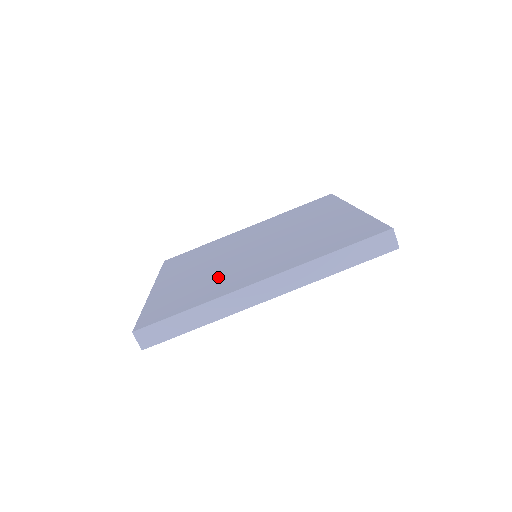
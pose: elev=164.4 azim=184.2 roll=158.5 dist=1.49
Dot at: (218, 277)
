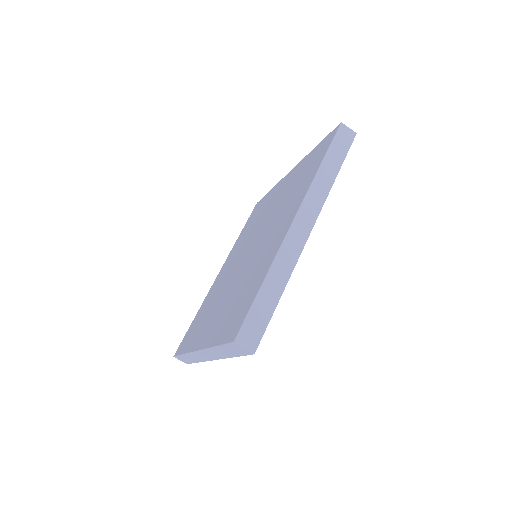
Dot at: (251, 271)
